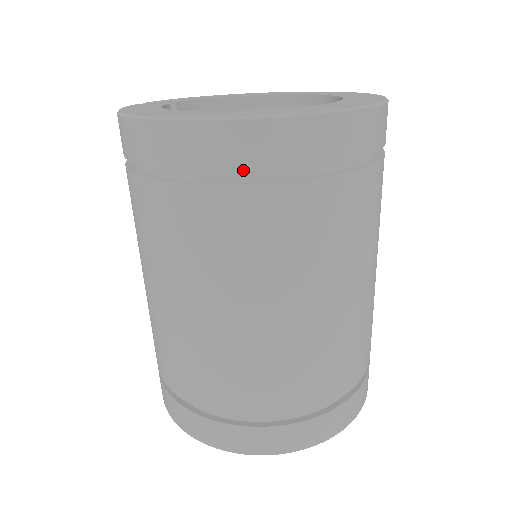
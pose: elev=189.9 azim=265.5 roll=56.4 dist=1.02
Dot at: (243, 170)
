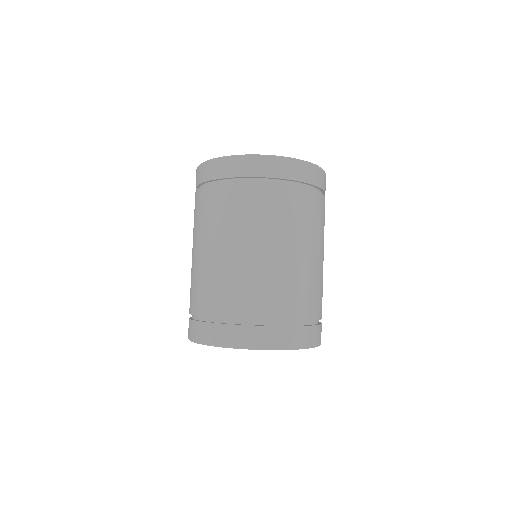
Dot at: (290, 179)
